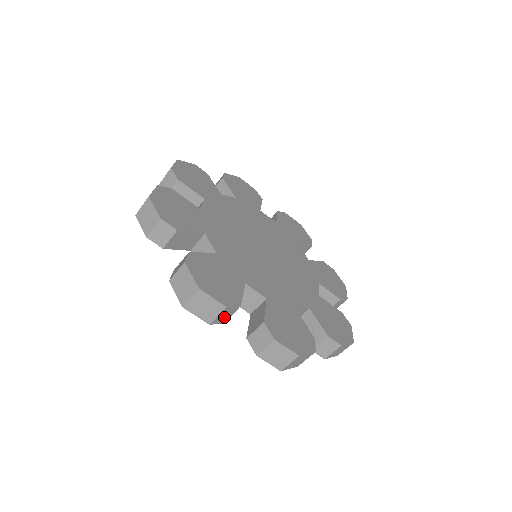
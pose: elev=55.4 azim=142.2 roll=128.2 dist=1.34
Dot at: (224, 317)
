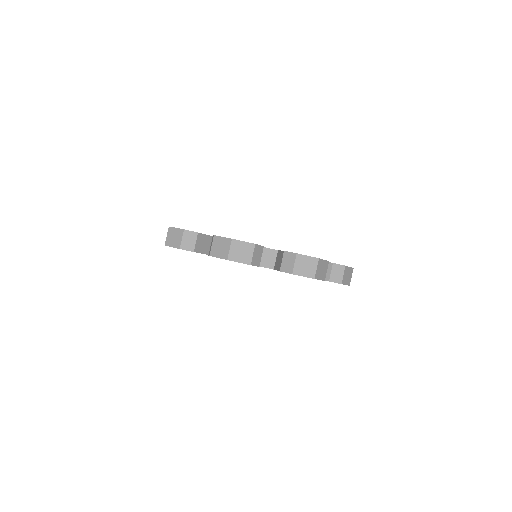
Dot at: (190, 243)
